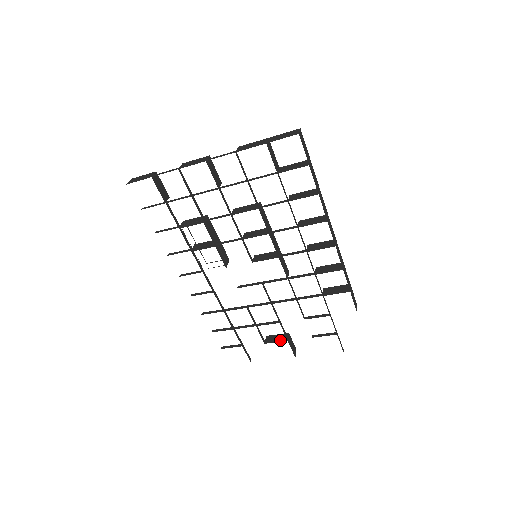
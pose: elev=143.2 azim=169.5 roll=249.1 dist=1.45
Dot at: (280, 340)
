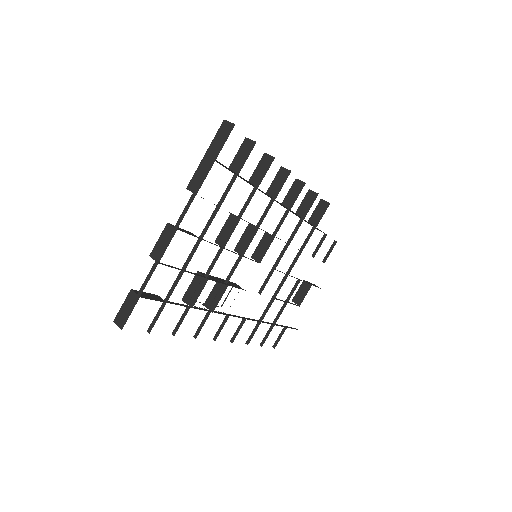
Dot at: (306, 291)
